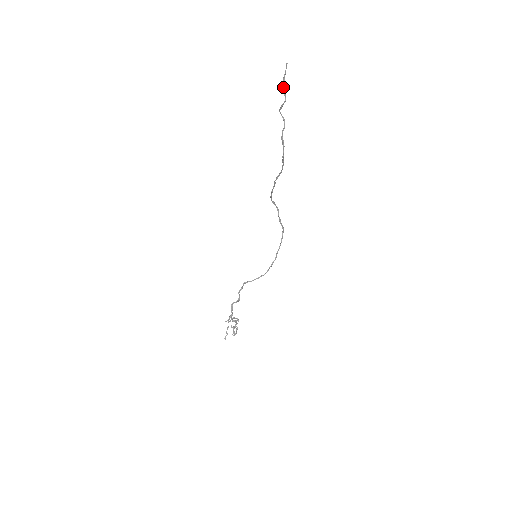
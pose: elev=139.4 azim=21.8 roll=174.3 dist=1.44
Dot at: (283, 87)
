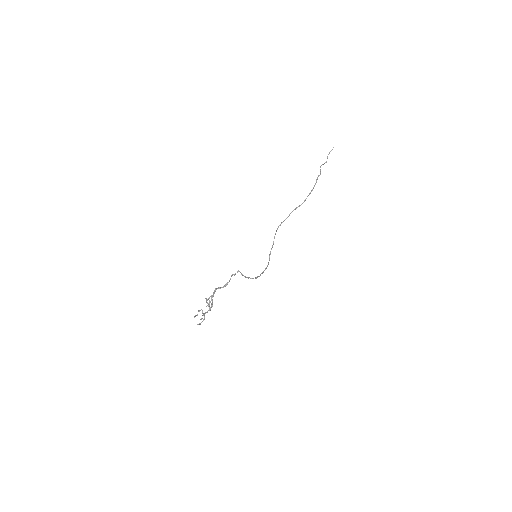
Dot at: (327, 156)
